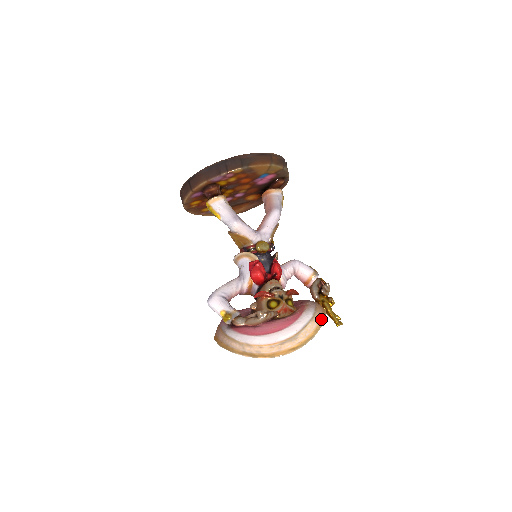
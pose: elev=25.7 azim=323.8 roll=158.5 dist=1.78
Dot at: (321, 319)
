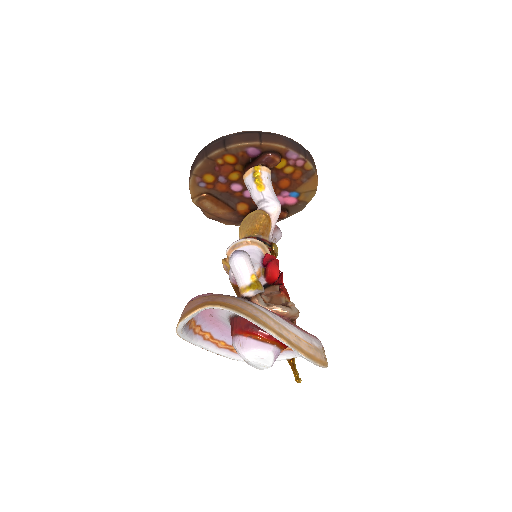
Dot at: occluded
